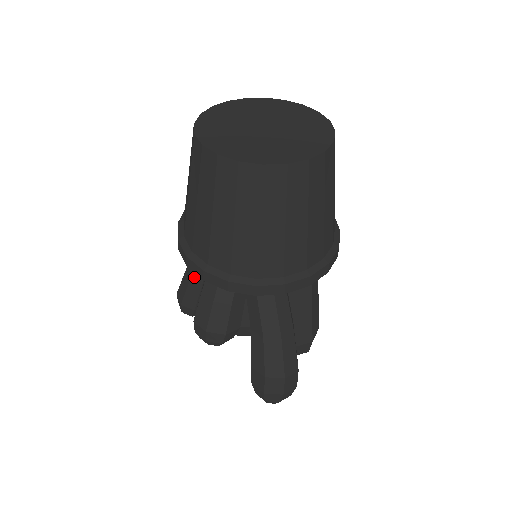
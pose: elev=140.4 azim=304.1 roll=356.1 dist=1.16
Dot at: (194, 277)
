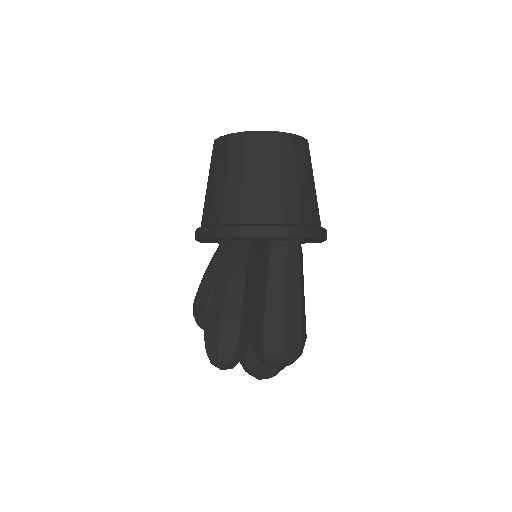
Dot at: occluded
